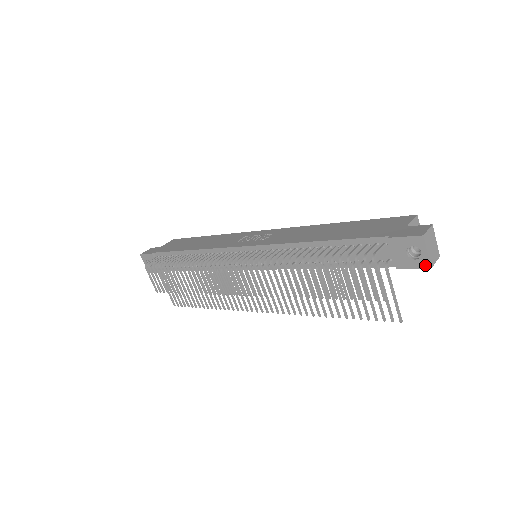
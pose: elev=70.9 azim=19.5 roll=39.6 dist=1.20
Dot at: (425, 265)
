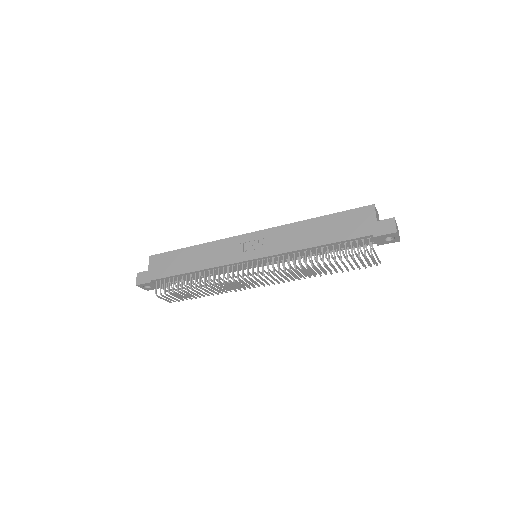
Dot at: (397, 241)
